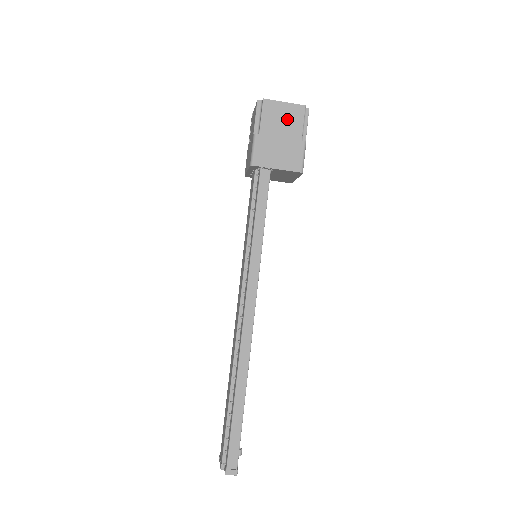
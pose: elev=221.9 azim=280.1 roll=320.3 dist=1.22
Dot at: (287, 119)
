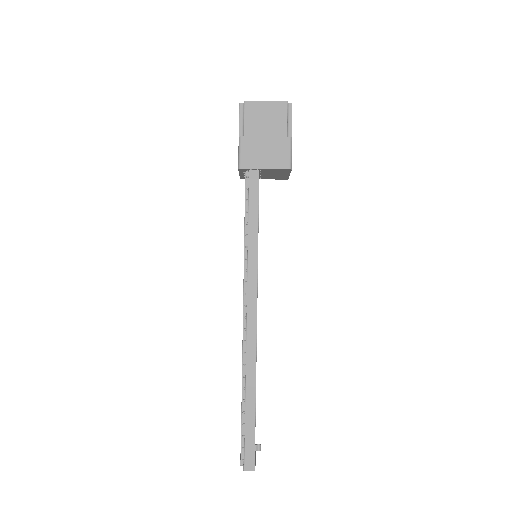
Dot at: (270, 118)
